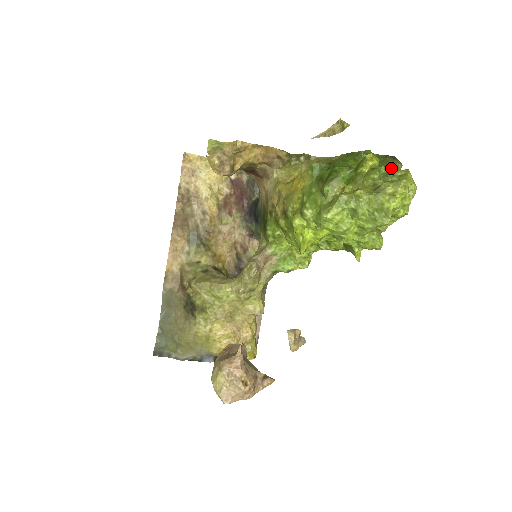
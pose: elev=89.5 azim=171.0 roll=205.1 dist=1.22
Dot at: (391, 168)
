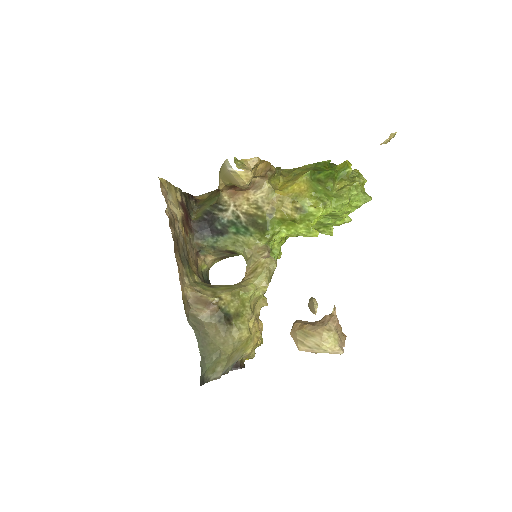
Dot at: occluded
